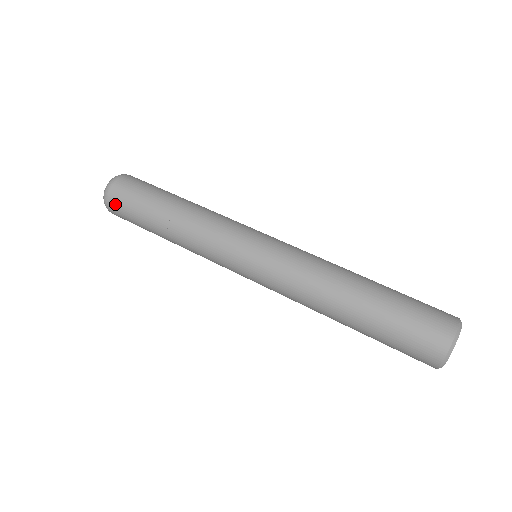
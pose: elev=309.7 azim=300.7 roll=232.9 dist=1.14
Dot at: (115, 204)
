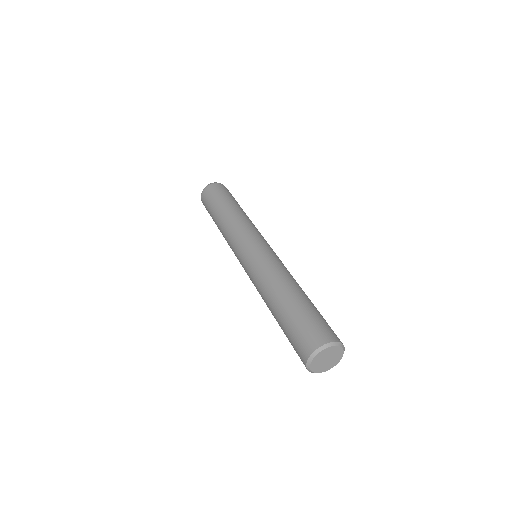
Dot at: (207, 193)
